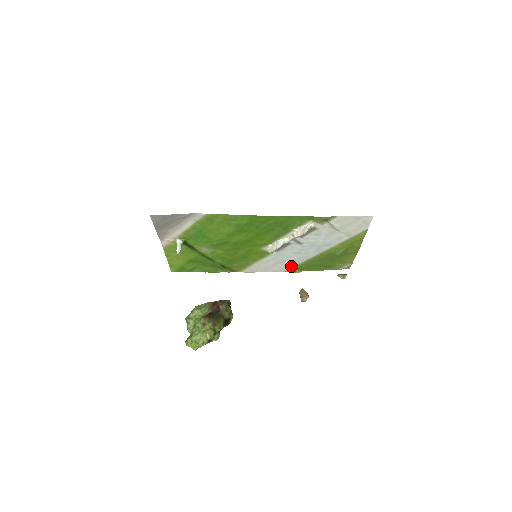
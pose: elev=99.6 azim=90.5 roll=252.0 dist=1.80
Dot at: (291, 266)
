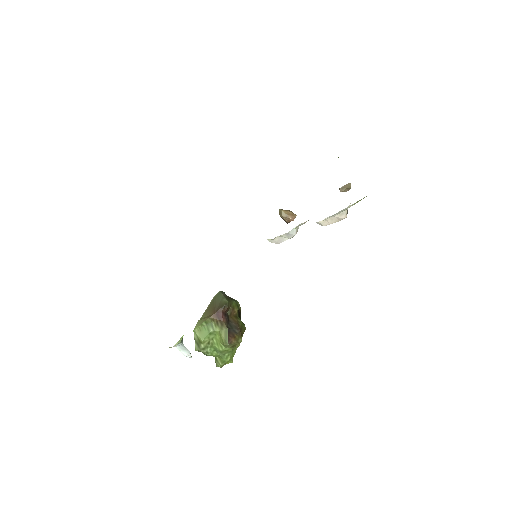
Dot at: occluded
